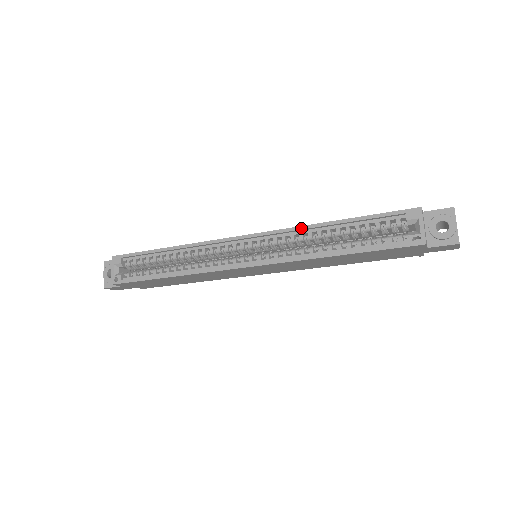
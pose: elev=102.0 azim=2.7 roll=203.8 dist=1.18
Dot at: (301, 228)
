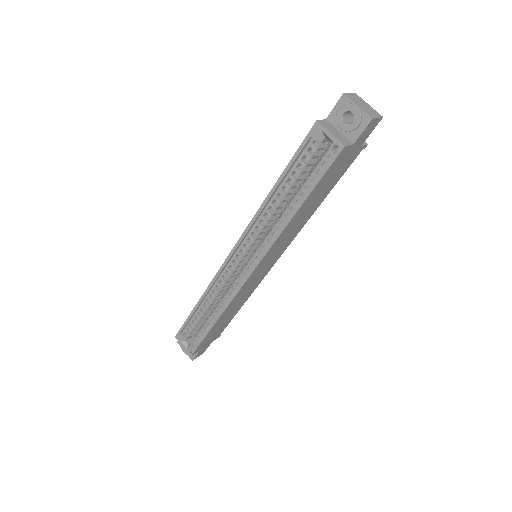
Dot at: (257, 214)
